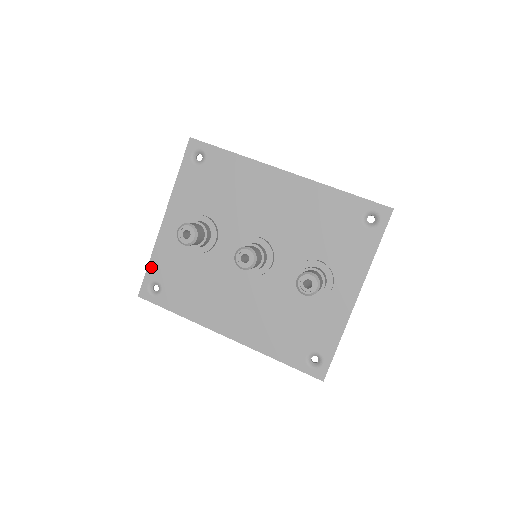
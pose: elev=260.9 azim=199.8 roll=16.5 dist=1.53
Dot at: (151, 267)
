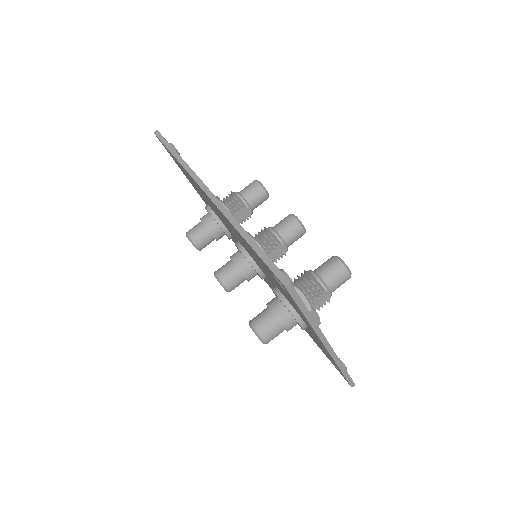
Dot at: occluded
